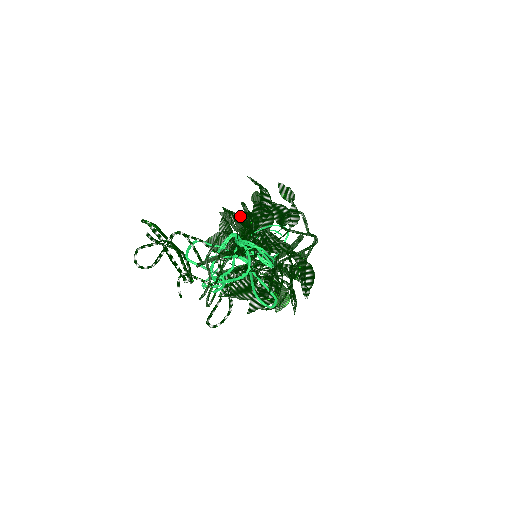
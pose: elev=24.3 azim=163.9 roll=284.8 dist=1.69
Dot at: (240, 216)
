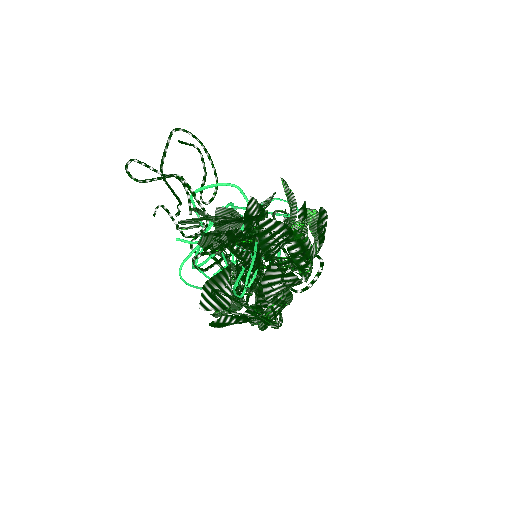
Dot at: (250, 225)
